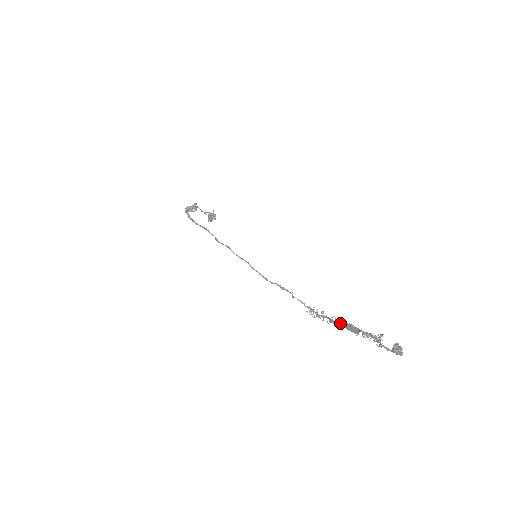
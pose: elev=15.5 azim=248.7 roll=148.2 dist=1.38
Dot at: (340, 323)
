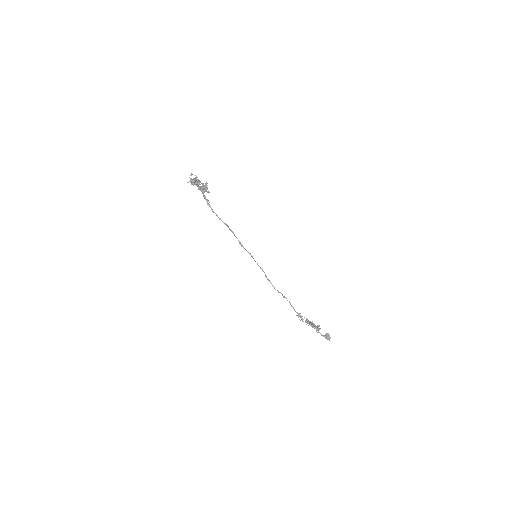
Dot at: (317, 328)
